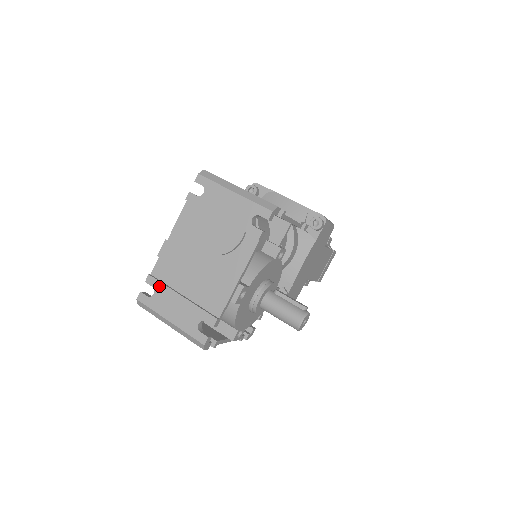
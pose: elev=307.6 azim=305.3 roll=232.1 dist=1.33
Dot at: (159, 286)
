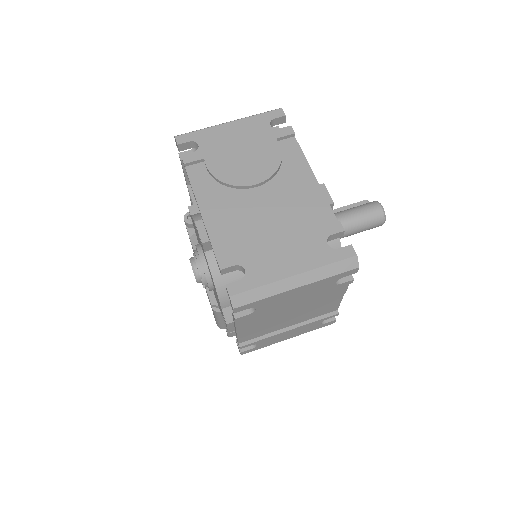
Dot at: (243, 256)
